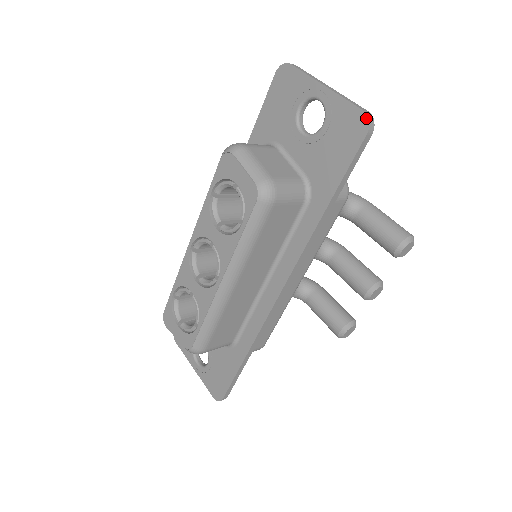
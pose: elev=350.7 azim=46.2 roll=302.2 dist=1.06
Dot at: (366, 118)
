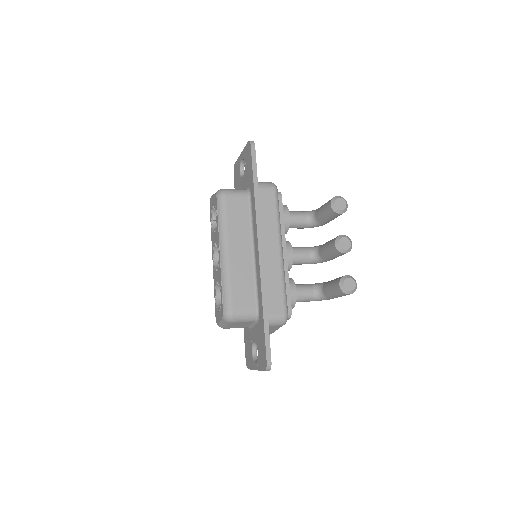
Dot at: (249, 142)
